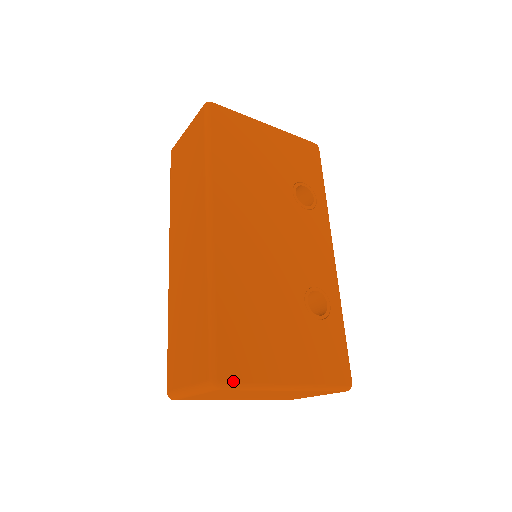
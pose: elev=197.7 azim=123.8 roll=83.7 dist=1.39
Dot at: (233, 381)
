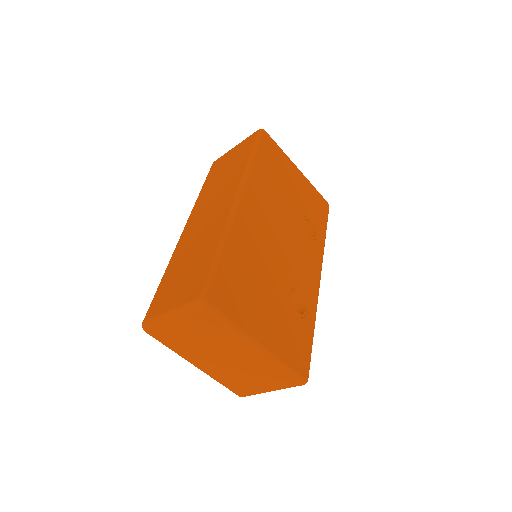
Dot at: (218, 308)
